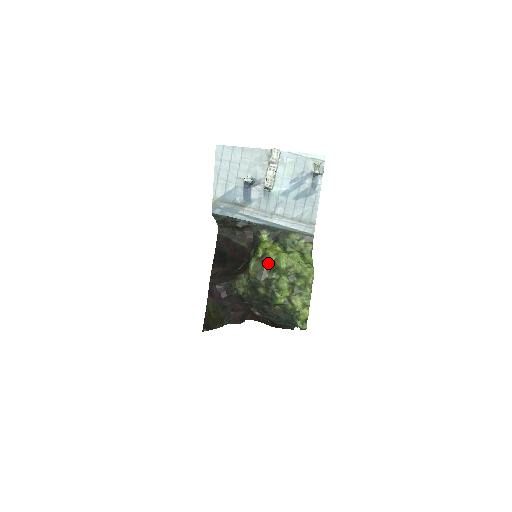
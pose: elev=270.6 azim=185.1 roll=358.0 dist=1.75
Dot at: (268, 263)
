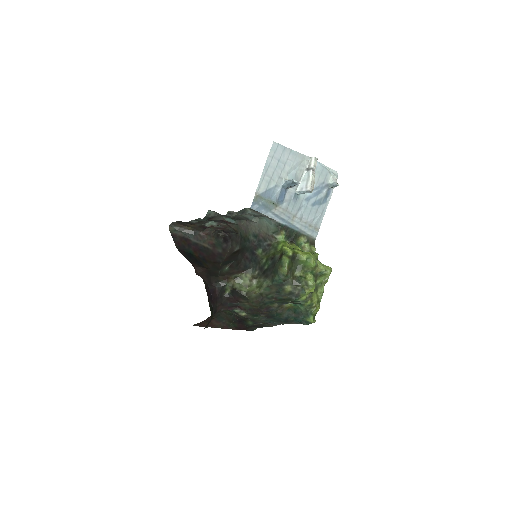
Dot at: (297, 262)
